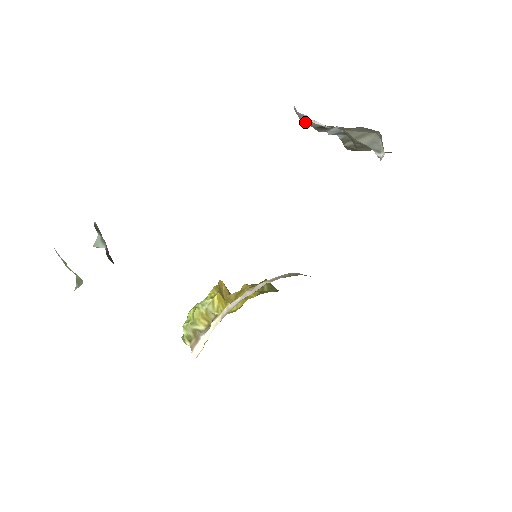
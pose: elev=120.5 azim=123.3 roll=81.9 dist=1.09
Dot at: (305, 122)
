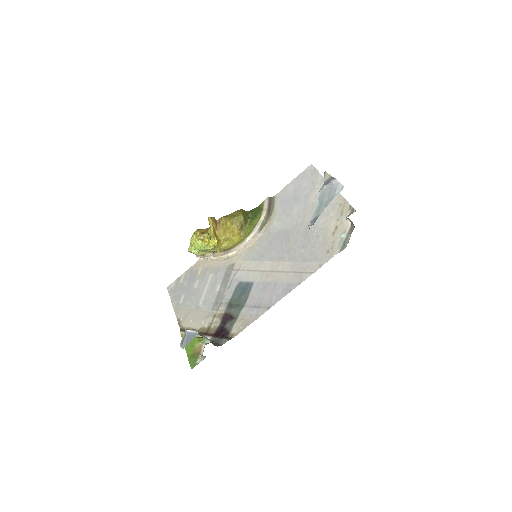
Dot at: occluded
